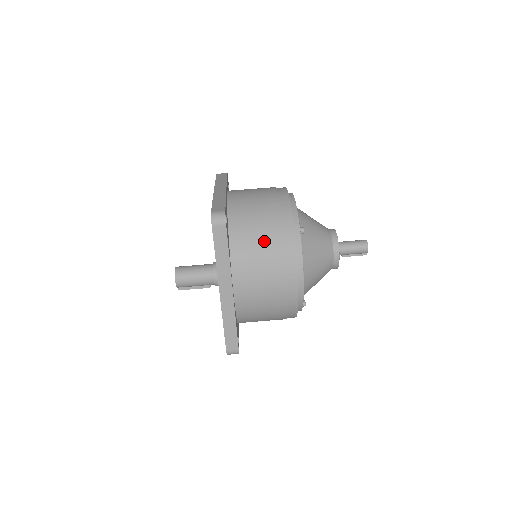
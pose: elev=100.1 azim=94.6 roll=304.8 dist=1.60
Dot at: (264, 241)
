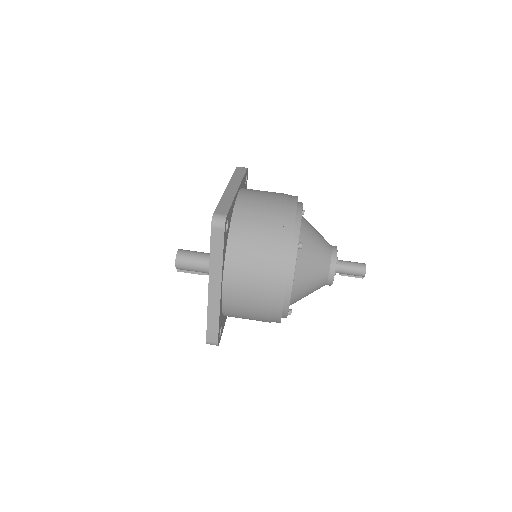
Dot at: (260, 249)
